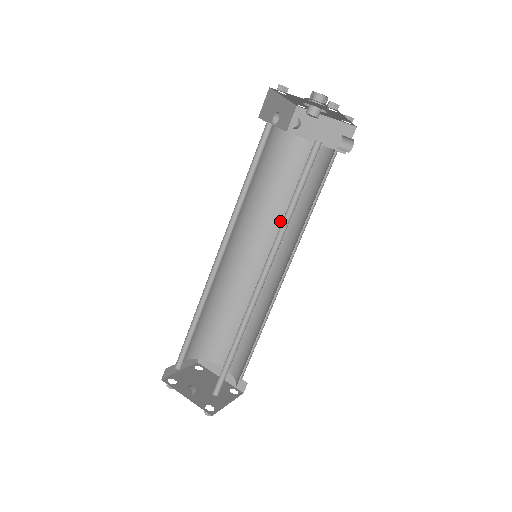
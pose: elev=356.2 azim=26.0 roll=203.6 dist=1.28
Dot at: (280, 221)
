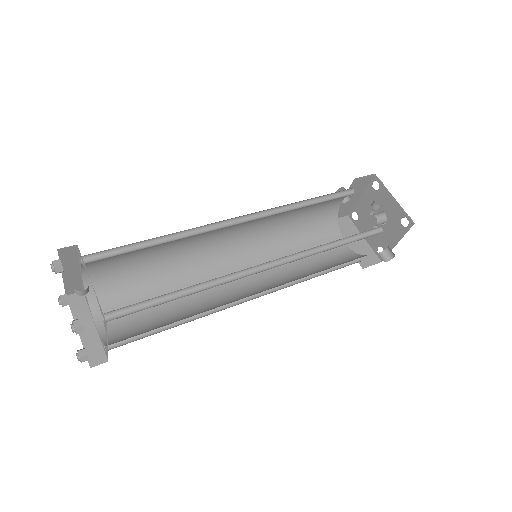
Dot at: occluded
